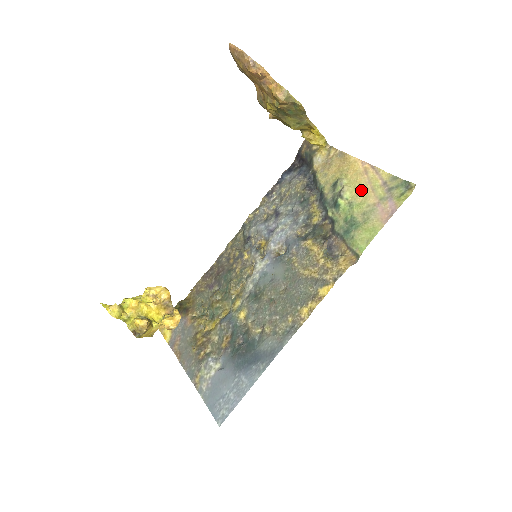
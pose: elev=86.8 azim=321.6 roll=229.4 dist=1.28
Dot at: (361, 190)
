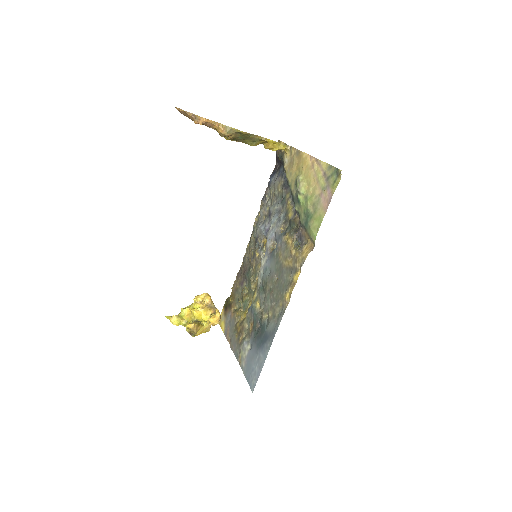
Dot at: (311, 184)
